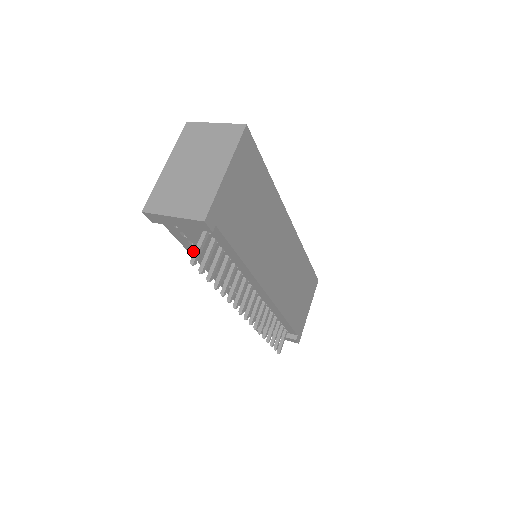
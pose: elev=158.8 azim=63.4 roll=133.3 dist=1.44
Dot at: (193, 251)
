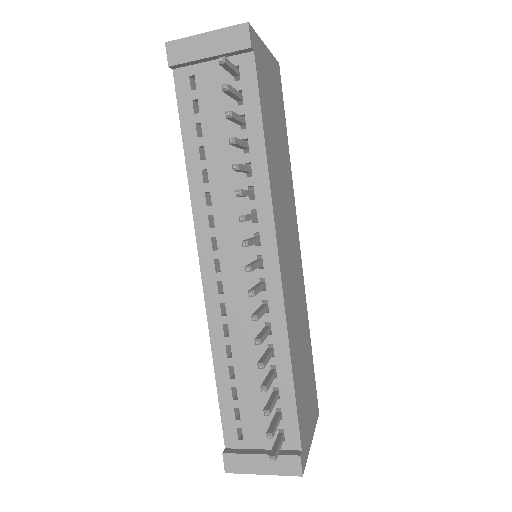
Dot at: (194, 157)
